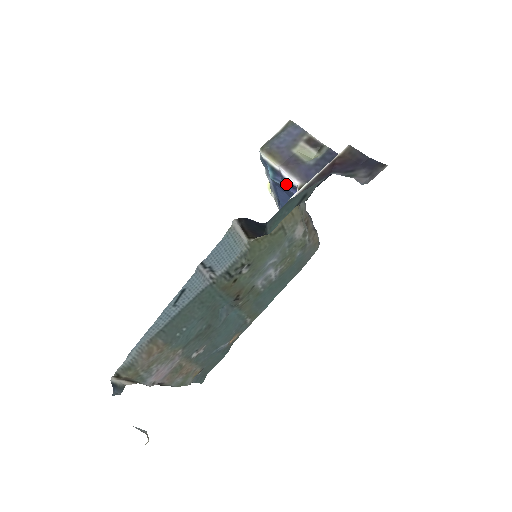
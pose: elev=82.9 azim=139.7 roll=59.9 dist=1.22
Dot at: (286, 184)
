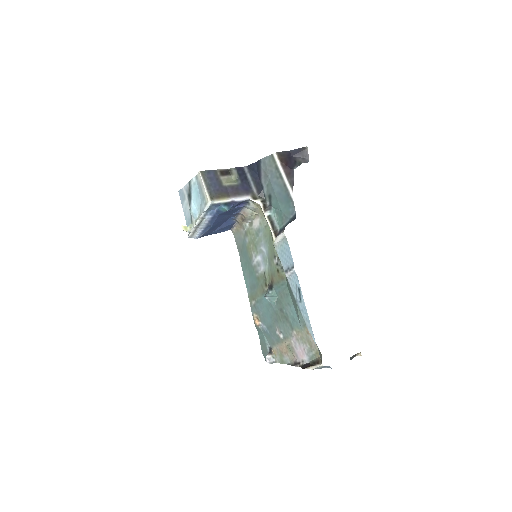
Dot at: (237, 205)
